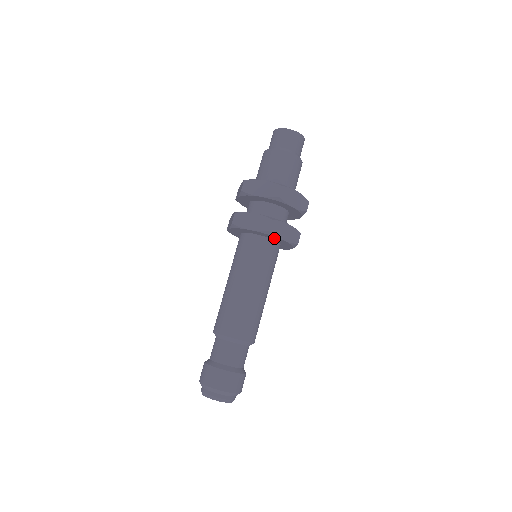
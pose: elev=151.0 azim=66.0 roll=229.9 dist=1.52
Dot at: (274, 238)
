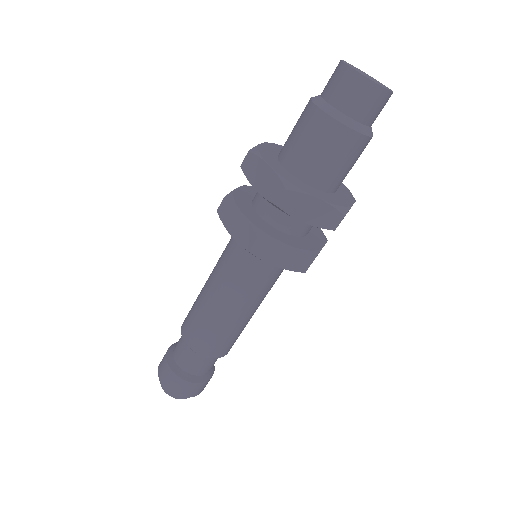
Dot at: occluded
